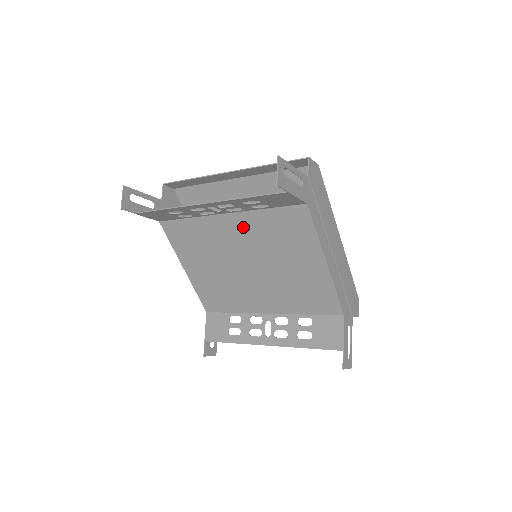
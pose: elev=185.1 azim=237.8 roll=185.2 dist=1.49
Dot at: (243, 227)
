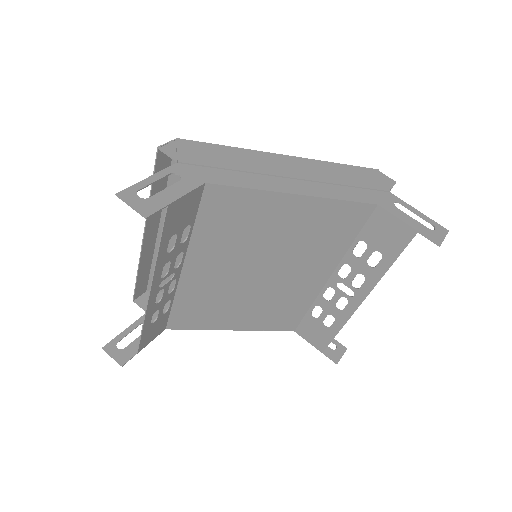
Dot at: (207, 259)
